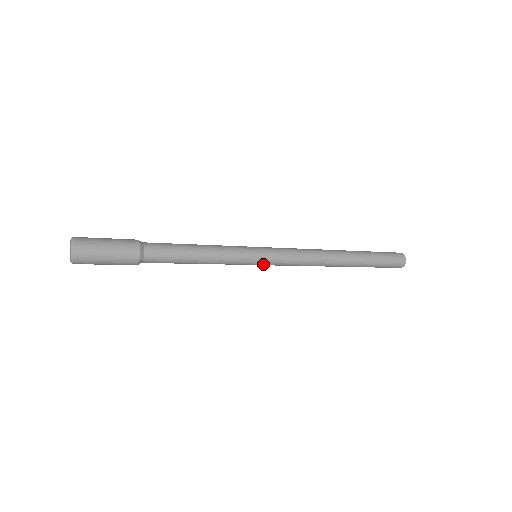
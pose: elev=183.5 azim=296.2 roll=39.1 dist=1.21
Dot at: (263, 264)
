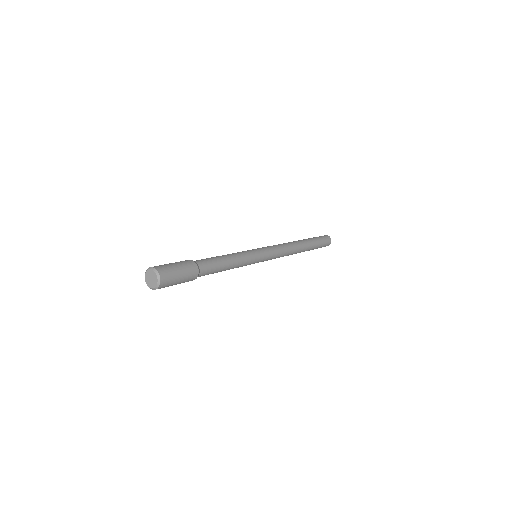
Dot at: (261, 261)
